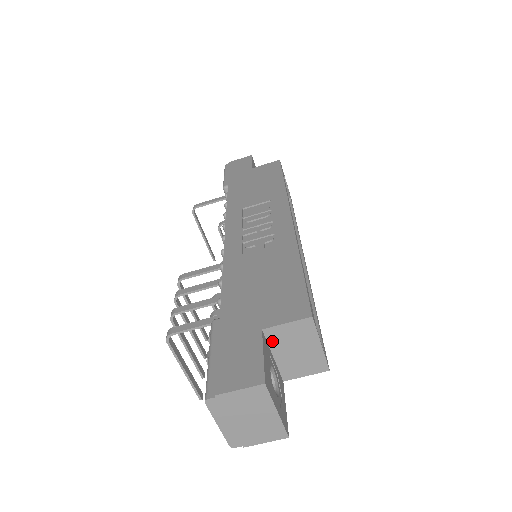
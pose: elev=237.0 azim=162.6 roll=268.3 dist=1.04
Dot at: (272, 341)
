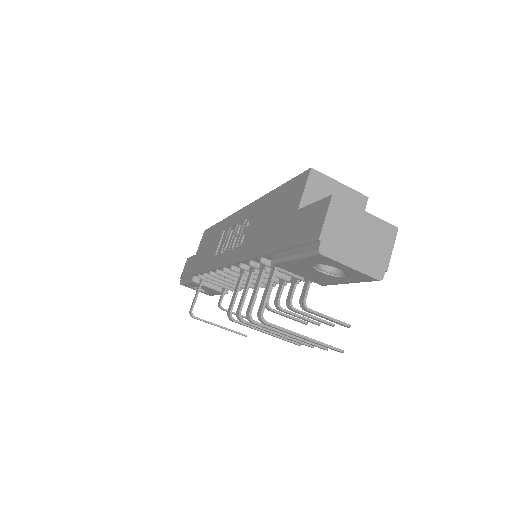
Dot at: occluded
